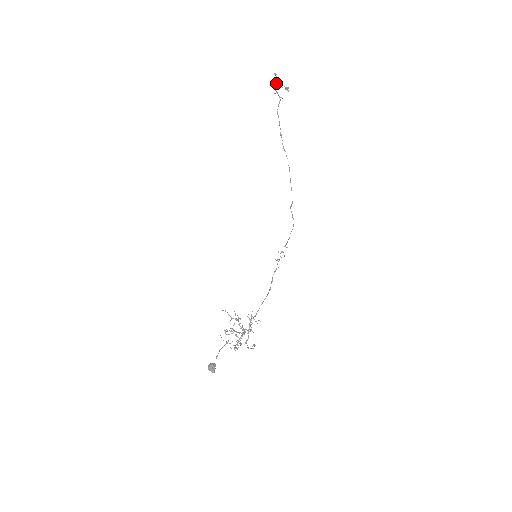
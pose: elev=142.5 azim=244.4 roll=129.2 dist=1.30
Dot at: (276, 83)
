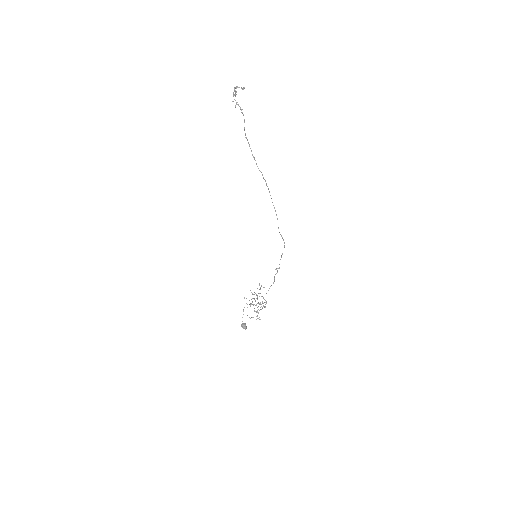
Dot at: (233, 92)
